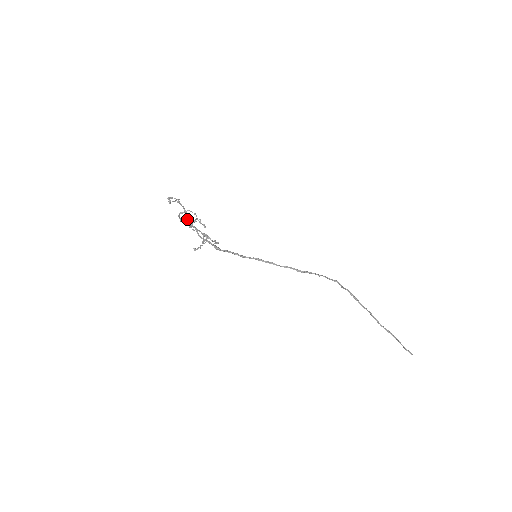
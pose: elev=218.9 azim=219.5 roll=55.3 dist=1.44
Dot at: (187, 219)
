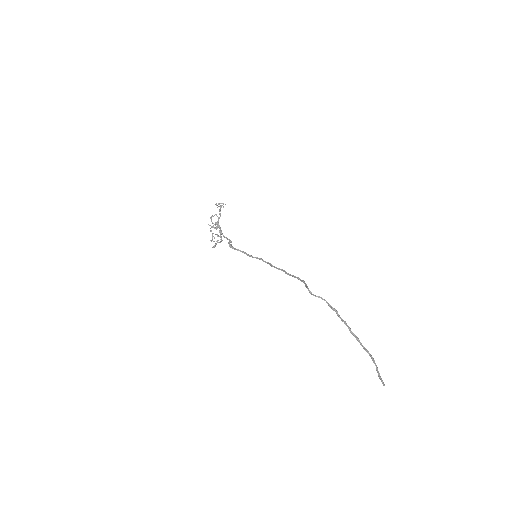
Dot at: occluded
